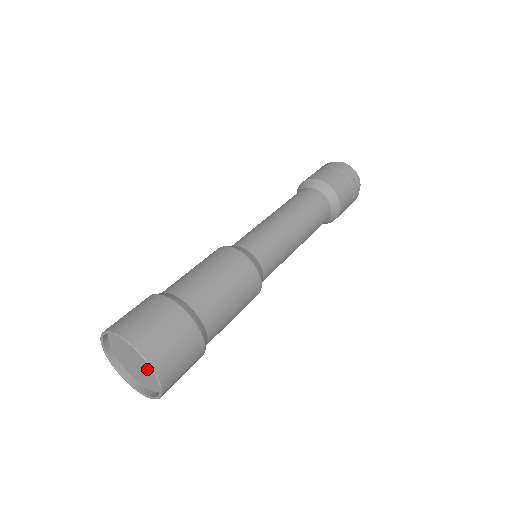
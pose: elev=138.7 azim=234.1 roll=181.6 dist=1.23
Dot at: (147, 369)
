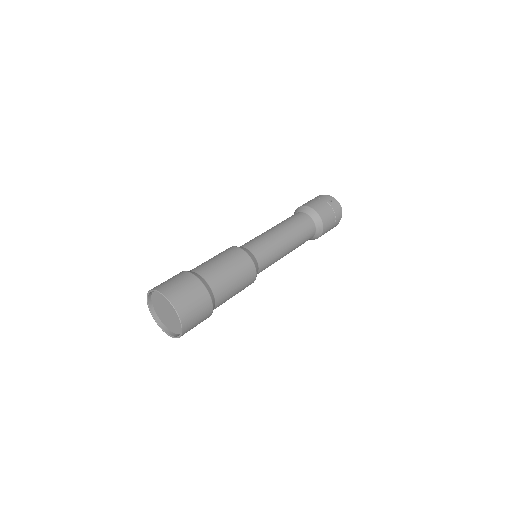
Dot at: (172, 311)
